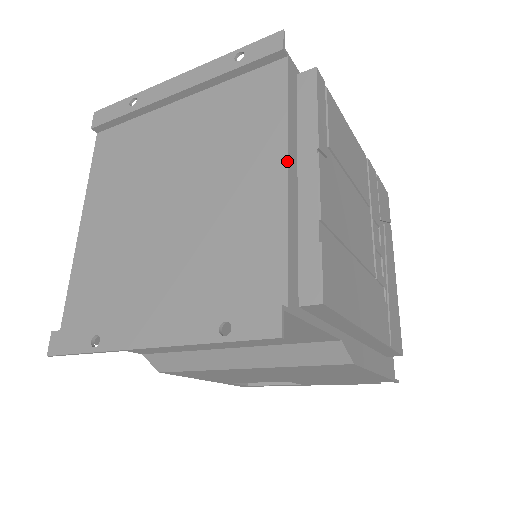
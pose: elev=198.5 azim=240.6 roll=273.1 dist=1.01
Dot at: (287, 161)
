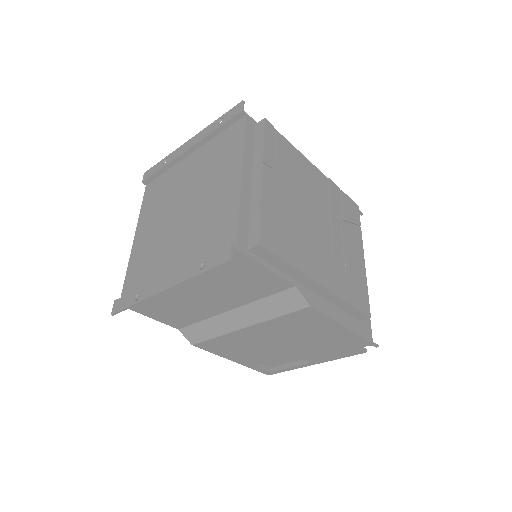
Dot at: (242, 170)
